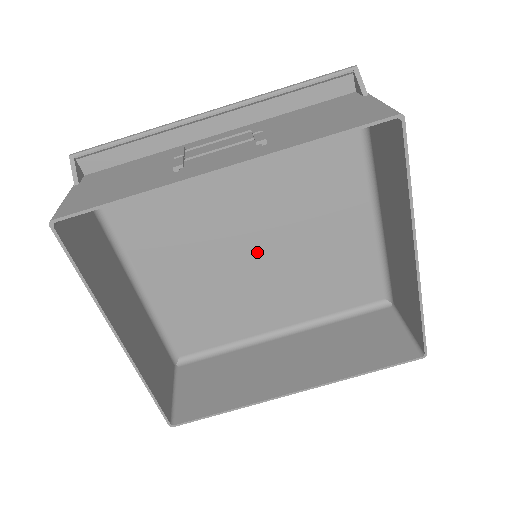
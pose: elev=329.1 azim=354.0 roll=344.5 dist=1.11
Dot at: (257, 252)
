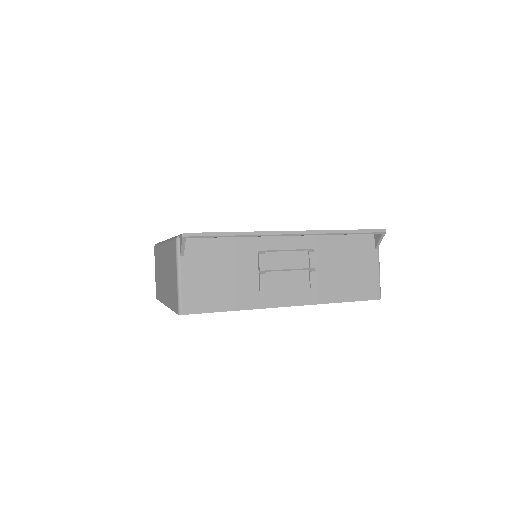
Dot at: occluded
